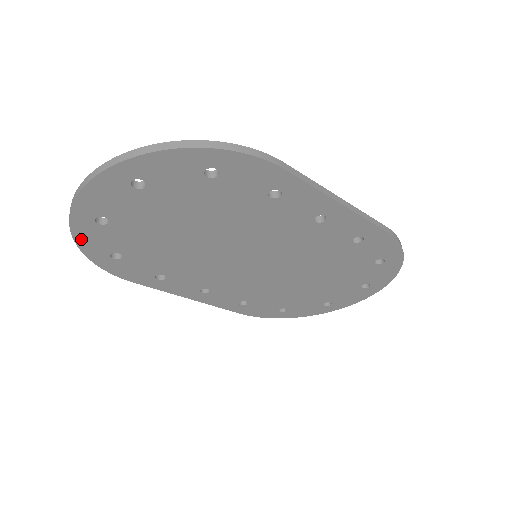
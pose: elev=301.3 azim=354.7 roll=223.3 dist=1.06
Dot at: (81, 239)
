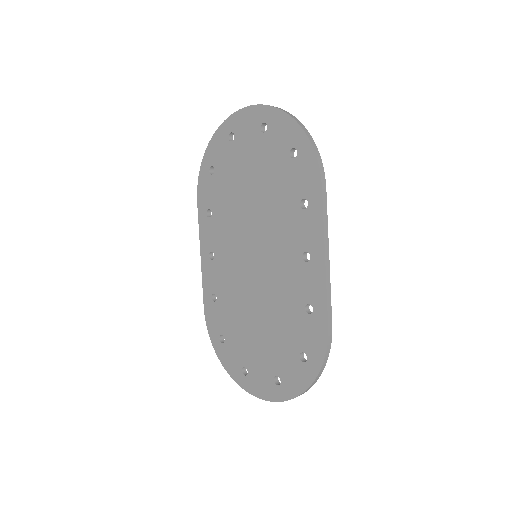
Dot at: (214, 141)
